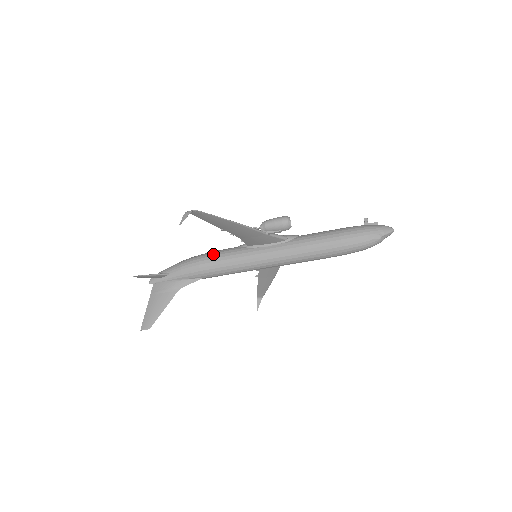
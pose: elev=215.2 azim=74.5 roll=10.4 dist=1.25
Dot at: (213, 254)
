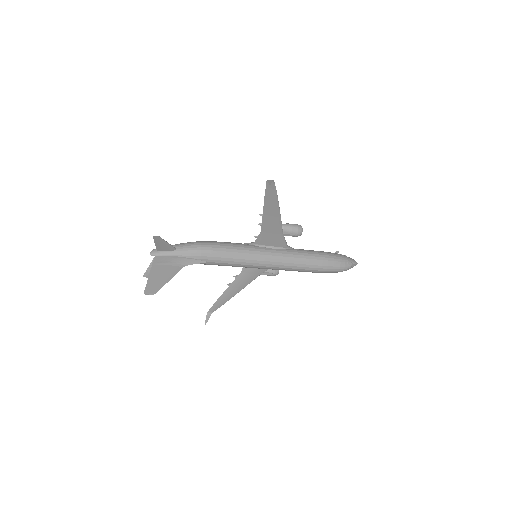
Dot at: (223, 242)
